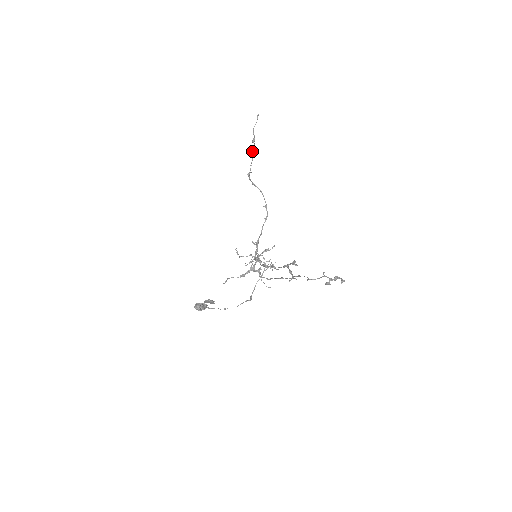
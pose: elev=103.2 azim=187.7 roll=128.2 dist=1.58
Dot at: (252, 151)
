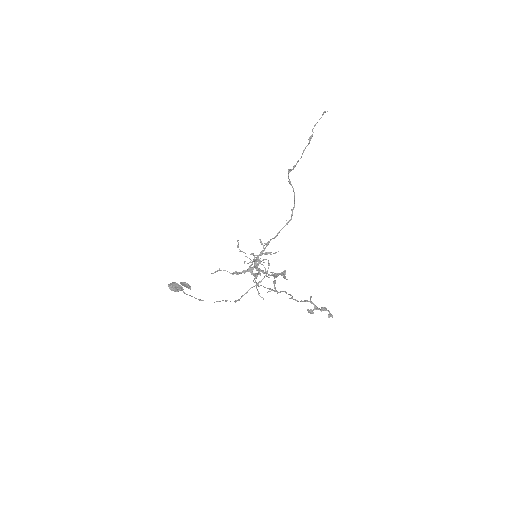
Dot at: (304, 149)
